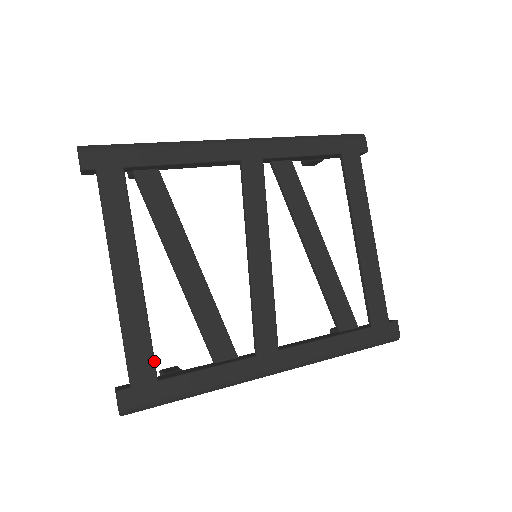
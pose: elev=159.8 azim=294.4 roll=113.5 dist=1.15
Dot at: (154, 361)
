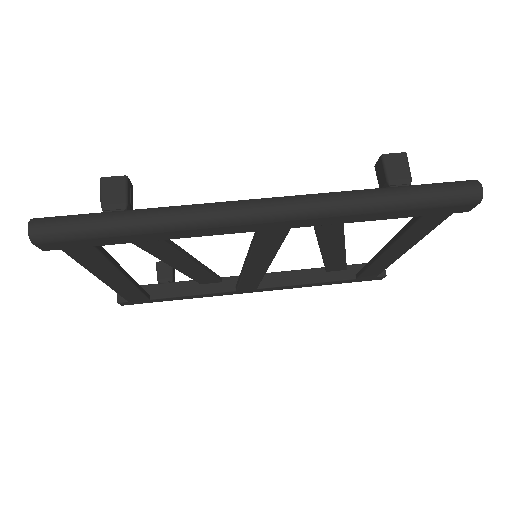
Dot at: (146, 297)
